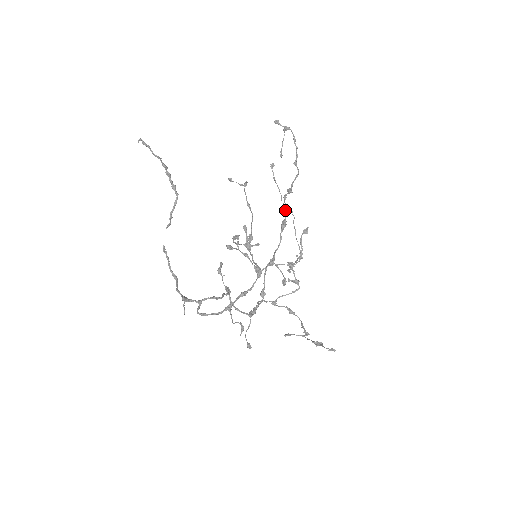
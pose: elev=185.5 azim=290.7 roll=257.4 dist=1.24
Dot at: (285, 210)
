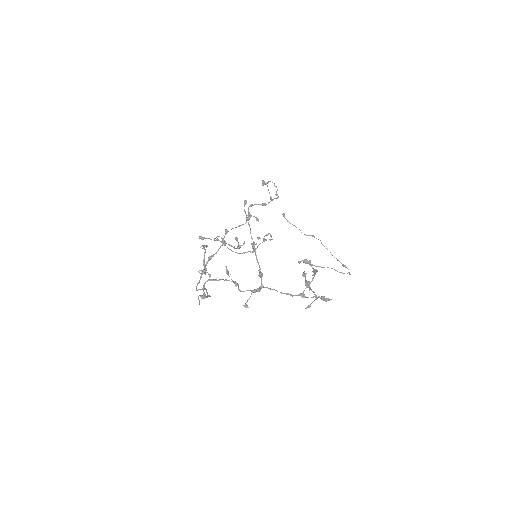
Dot at: (248, 209)
